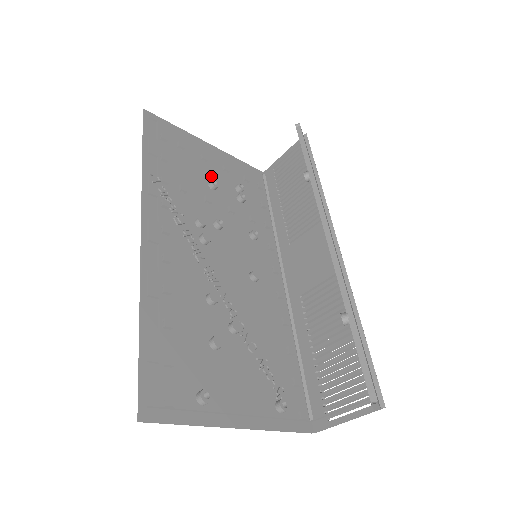
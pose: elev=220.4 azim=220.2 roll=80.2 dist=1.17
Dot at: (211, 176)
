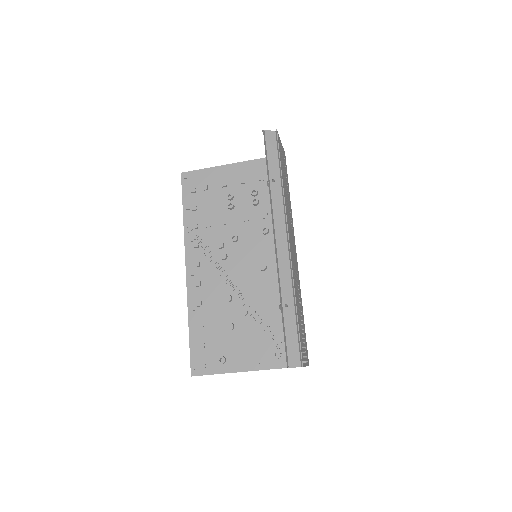
Dot at: (228, 199)
